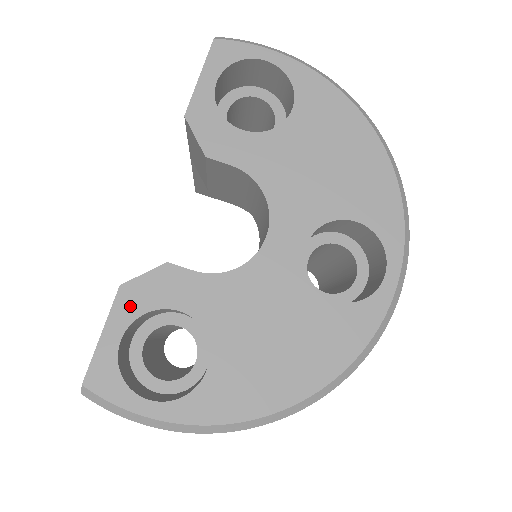
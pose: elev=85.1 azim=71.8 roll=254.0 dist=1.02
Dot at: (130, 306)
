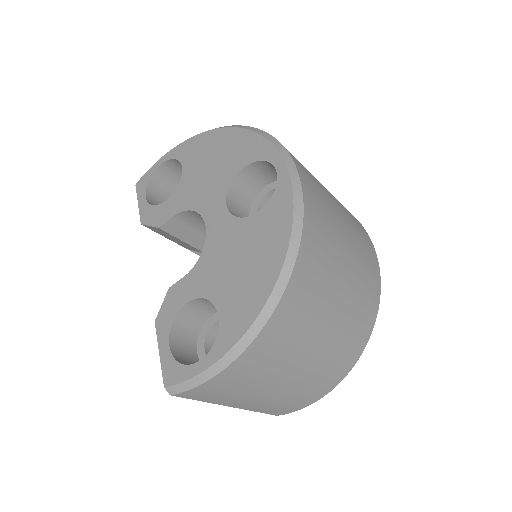
Dot at: (164, 326)
